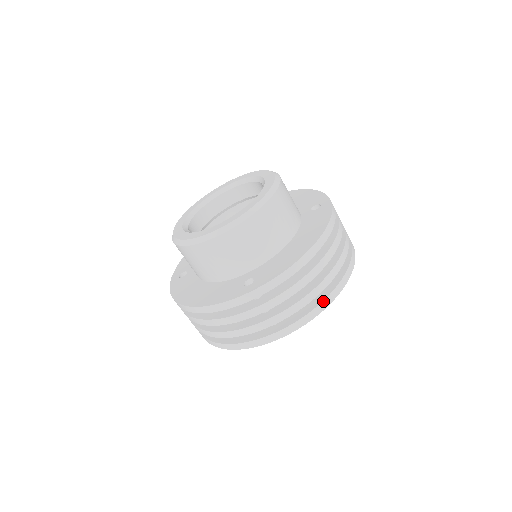
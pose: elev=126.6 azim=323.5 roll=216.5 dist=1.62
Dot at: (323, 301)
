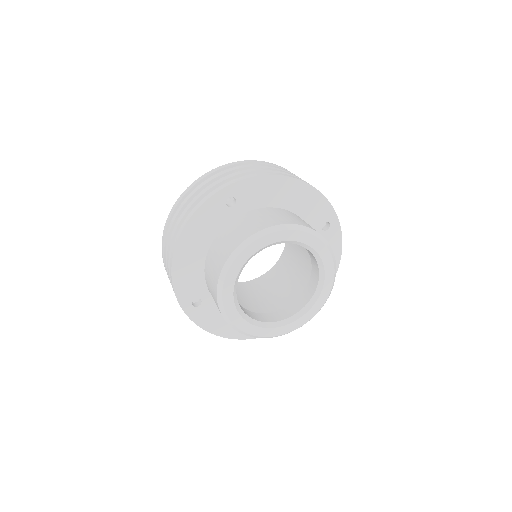
Dot at: occluded
